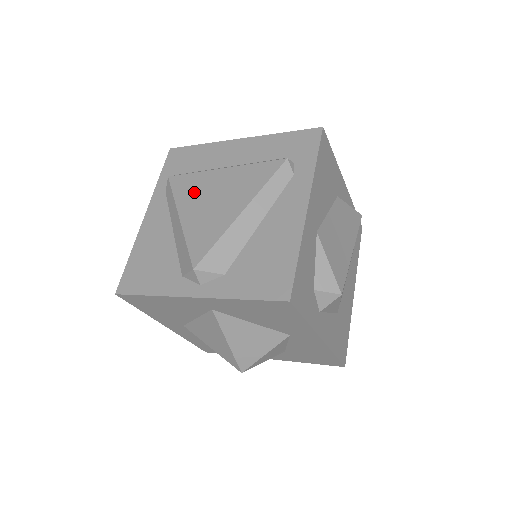
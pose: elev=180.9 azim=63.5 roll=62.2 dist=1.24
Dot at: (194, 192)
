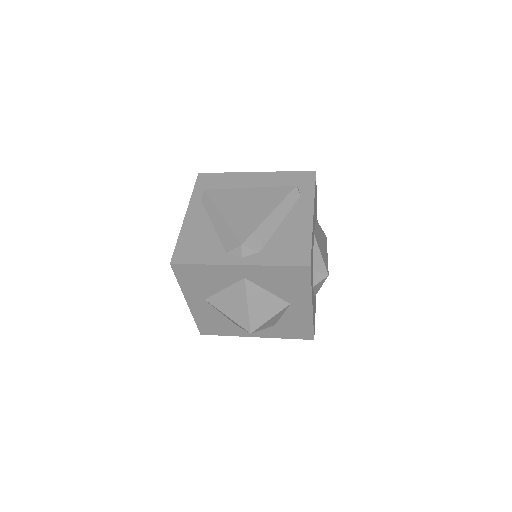
Dot at: (229, 200)
